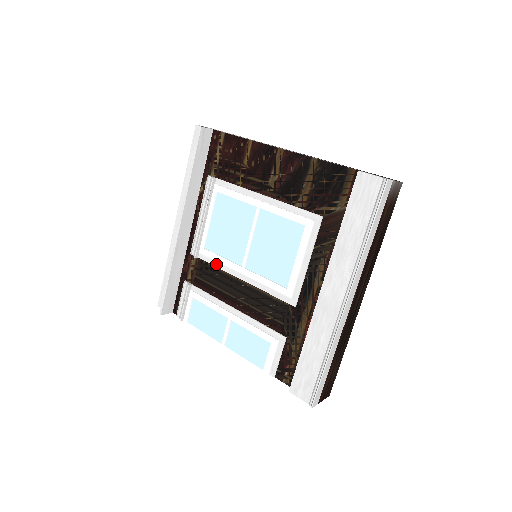
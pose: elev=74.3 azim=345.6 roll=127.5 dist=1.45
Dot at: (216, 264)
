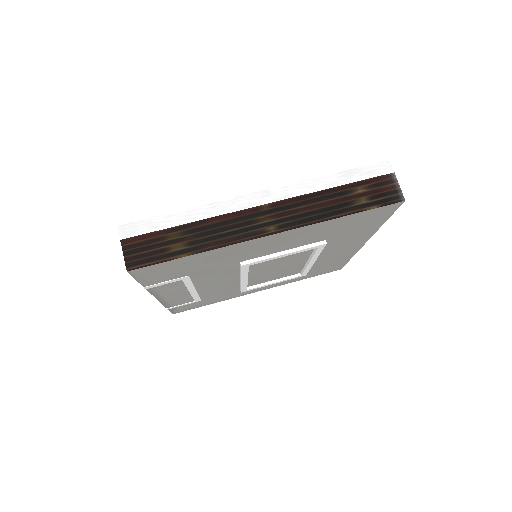
Dot at: occluded
